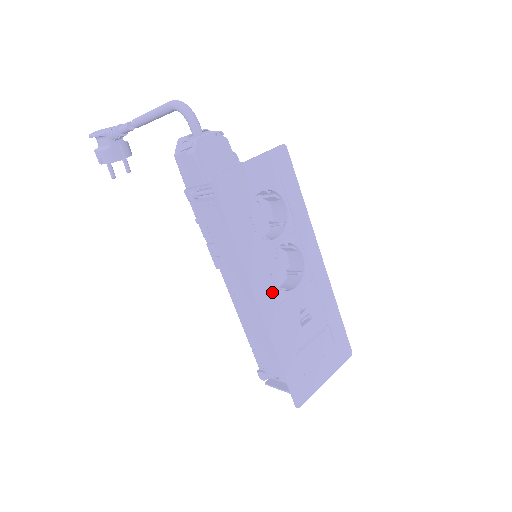
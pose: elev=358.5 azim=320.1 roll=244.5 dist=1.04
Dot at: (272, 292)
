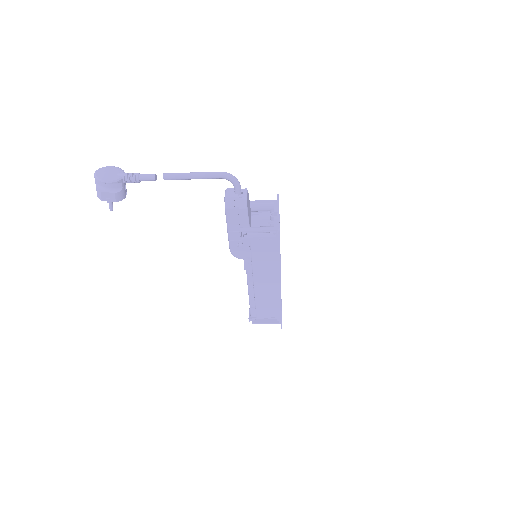
Dot at: occluded
